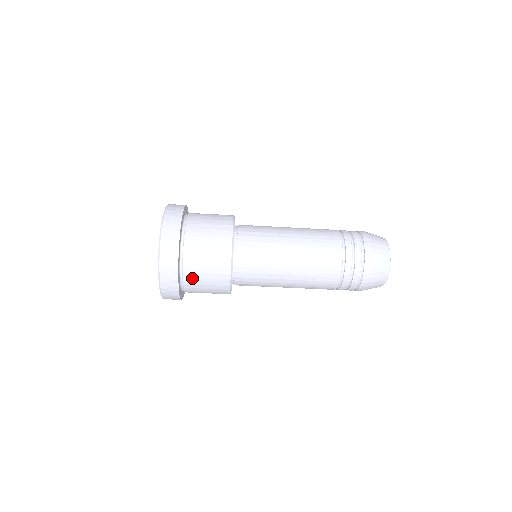
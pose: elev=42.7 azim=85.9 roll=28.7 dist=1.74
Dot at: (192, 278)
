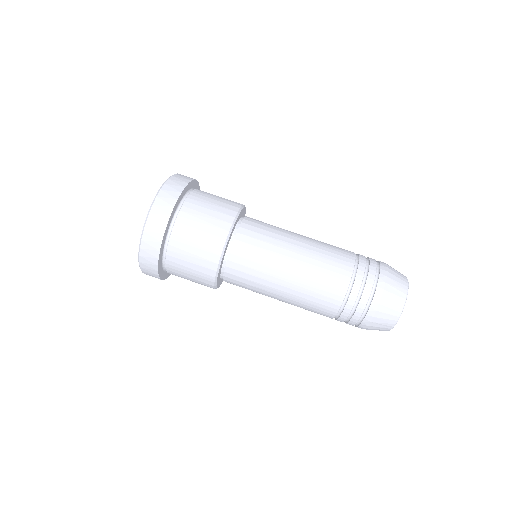
Dot at: (205, 192)
